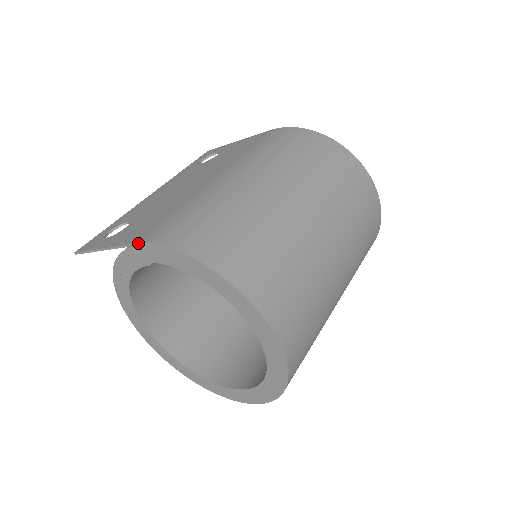
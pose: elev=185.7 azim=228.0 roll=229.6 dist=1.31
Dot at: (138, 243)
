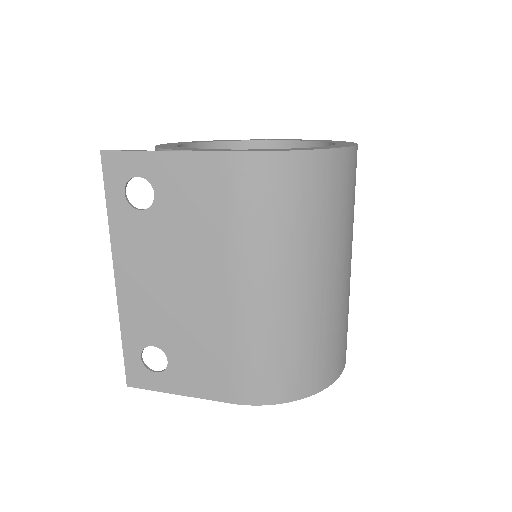
Dot at: occluded
